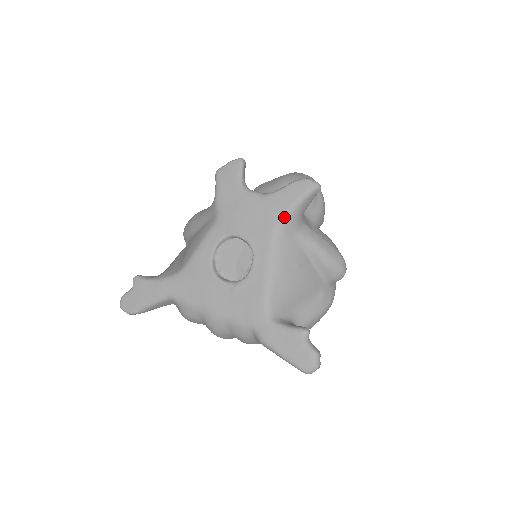
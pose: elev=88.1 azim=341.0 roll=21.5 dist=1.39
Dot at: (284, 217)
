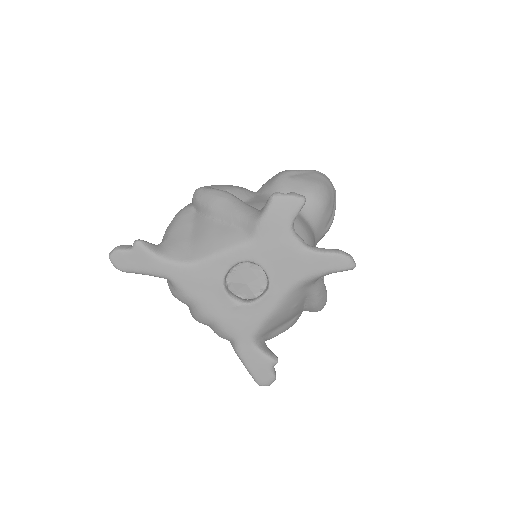
Dot at: (312, 277)
